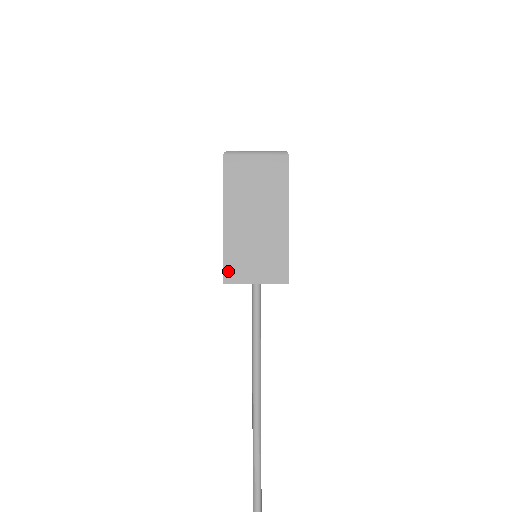
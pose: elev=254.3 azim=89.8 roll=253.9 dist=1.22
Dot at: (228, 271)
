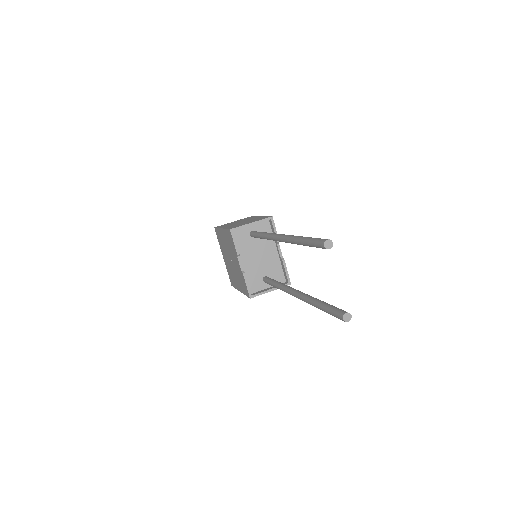
Dot at: (231, 228)
